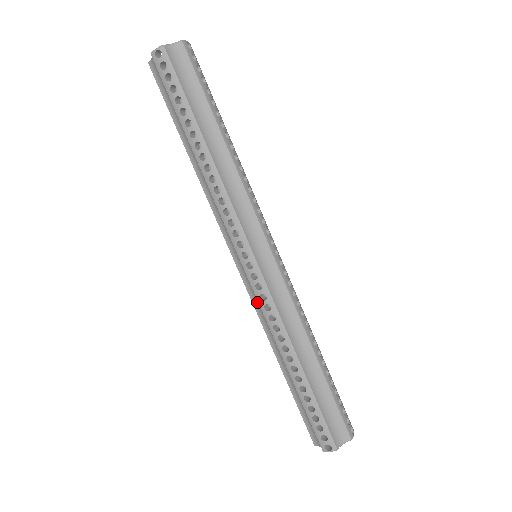
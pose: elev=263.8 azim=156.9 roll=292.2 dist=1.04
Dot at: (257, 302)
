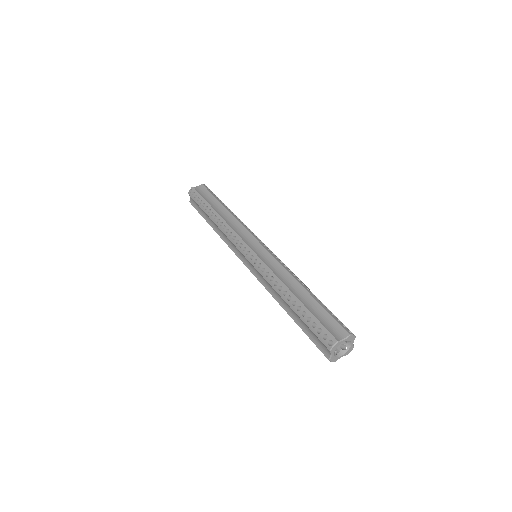
Dot at: (260, 276)
